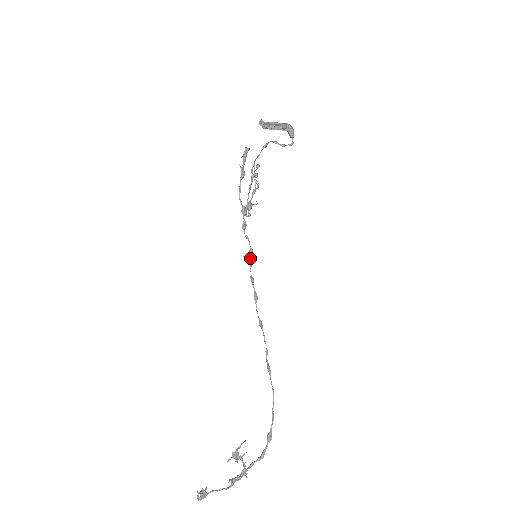
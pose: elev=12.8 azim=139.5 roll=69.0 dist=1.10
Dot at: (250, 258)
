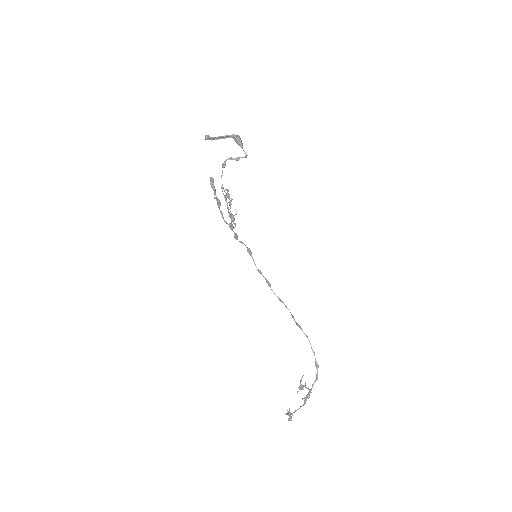
Dot at: occluded
